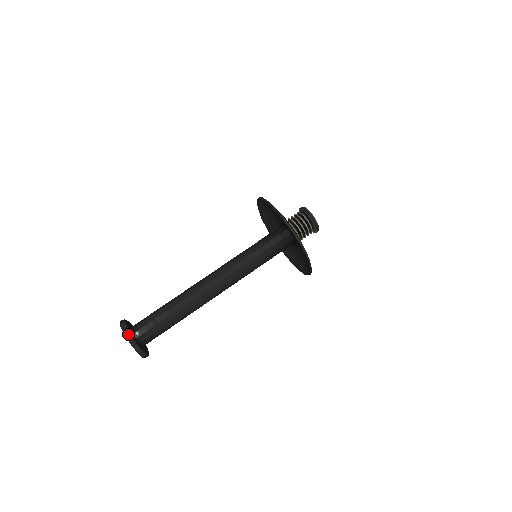
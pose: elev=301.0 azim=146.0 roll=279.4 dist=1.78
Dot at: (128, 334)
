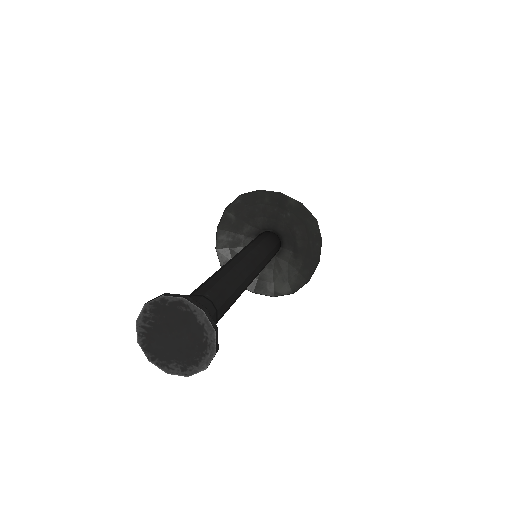
Dot at: (191, 298)
